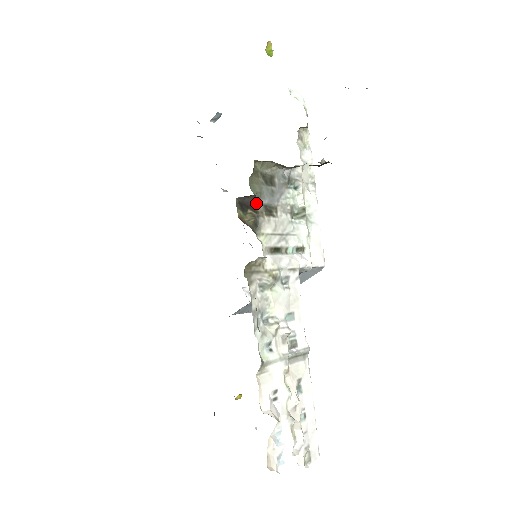
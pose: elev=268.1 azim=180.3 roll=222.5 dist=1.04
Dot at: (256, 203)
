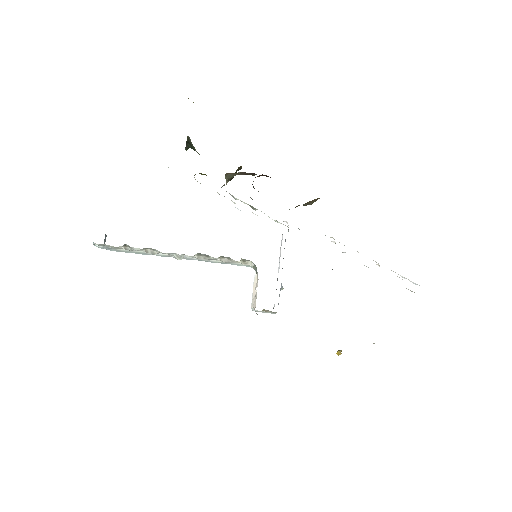
Dot at: occluded
